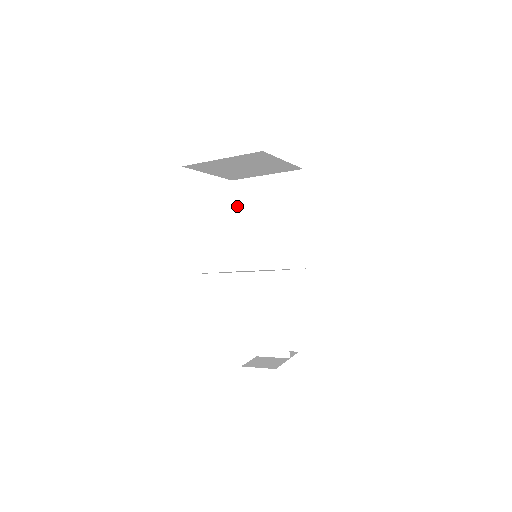
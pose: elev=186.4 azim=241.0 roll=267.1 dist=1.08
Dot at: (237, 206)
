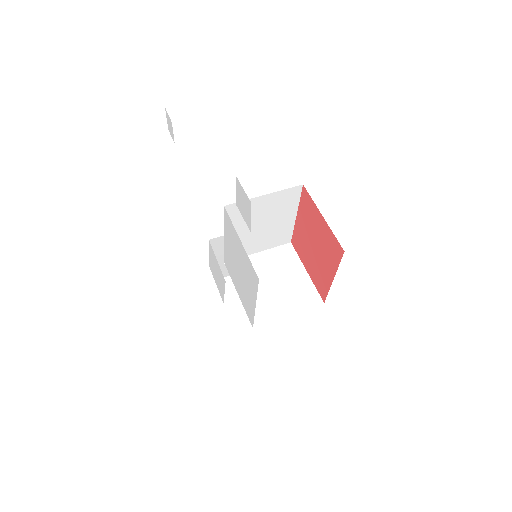
Dot at: occluded
